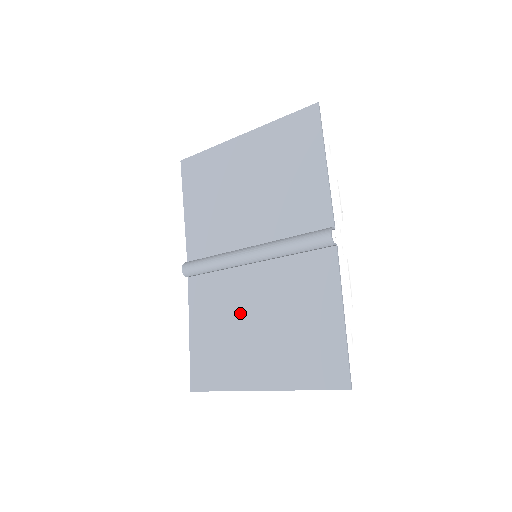
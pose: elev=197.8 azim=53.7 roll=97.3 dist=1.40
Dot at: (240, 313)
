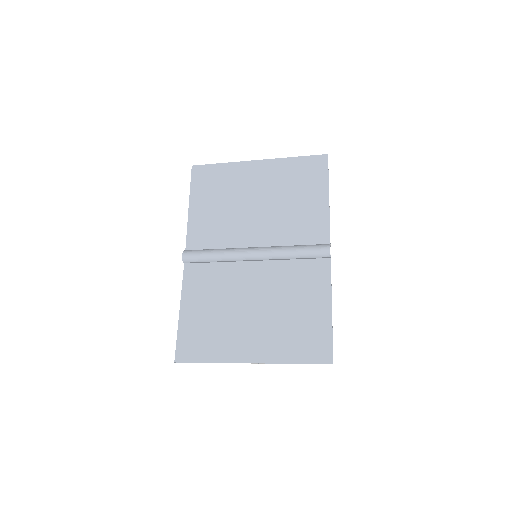
Dot at: (237, 299)
